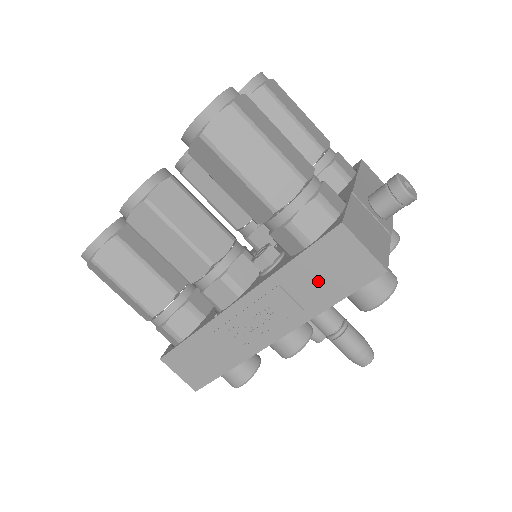
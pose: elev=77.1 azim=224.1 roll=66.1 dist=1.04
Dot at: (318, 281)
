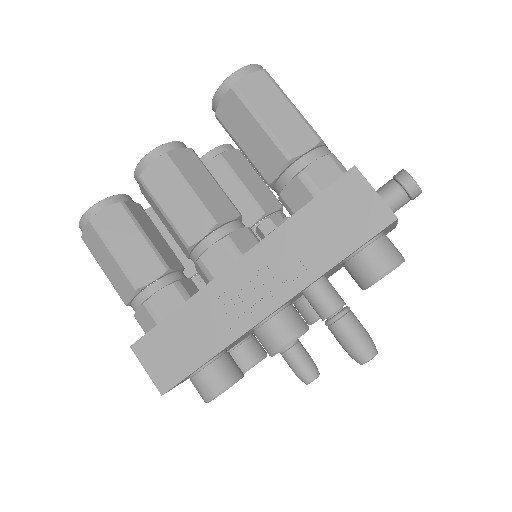
Dot at: (325, 233)
